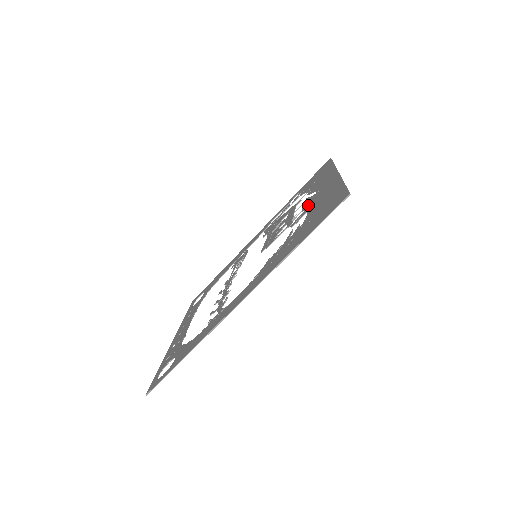
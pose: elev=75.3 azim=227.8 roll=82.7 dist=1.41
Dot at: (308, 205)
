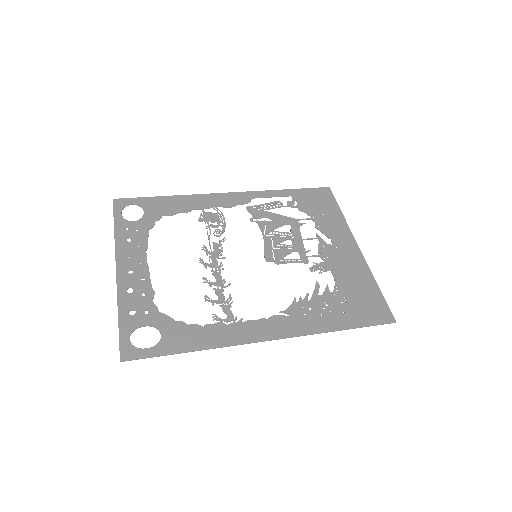
Dot at: (329, 258)
